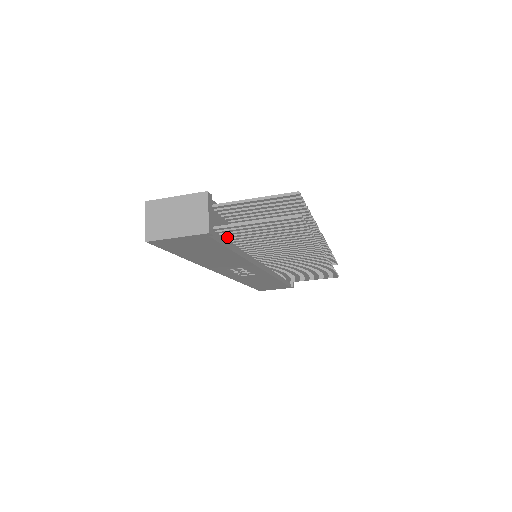
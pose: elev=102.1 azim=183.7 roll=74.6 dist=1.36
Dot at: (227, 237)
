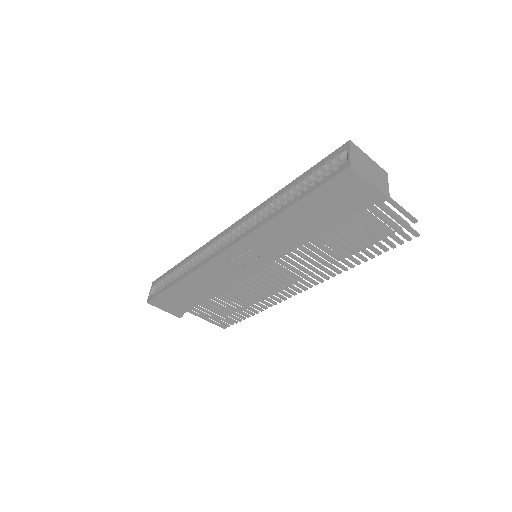
Dot at: occluded
